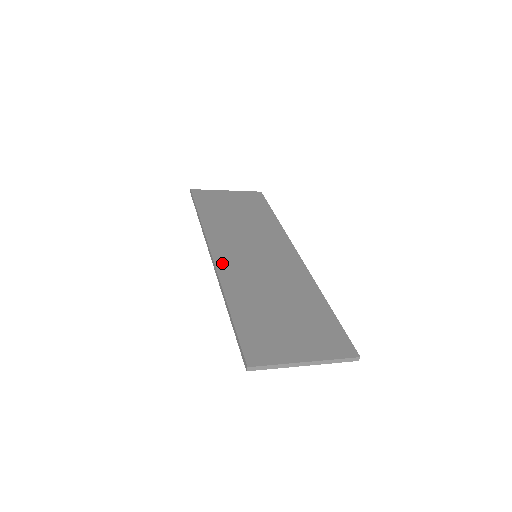
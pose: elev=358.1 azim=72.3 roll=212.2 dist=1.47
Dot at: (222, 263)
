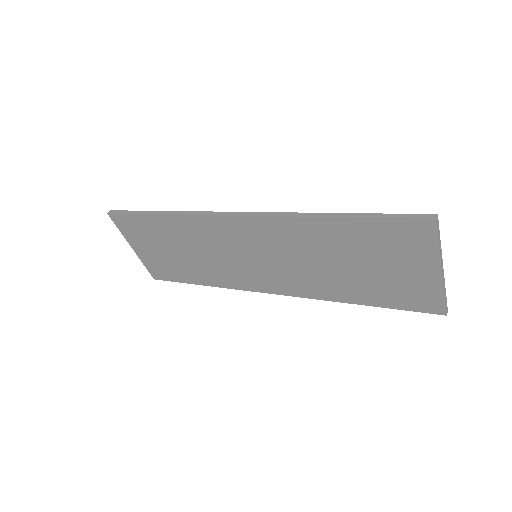
Dot at: occluded
